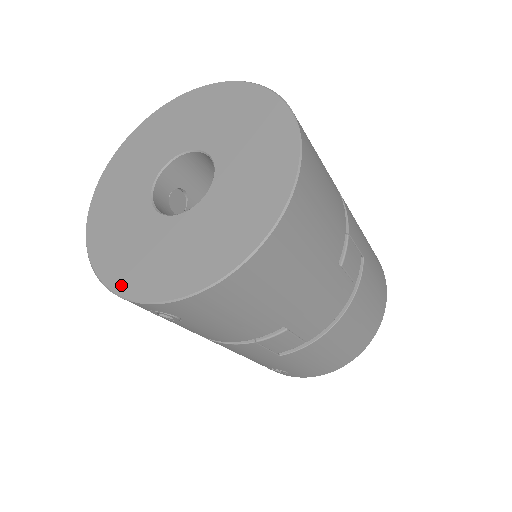
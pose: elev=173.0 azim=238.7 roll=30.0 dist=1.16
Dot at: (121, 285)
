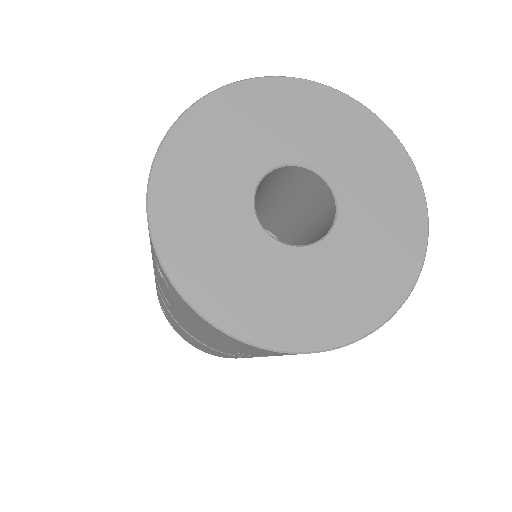
Dot at: (329, 338)
